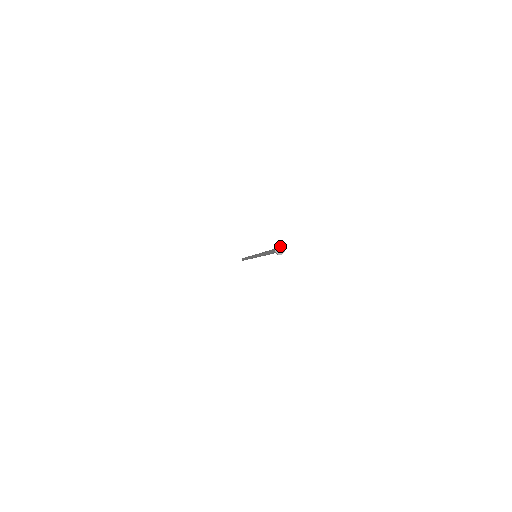
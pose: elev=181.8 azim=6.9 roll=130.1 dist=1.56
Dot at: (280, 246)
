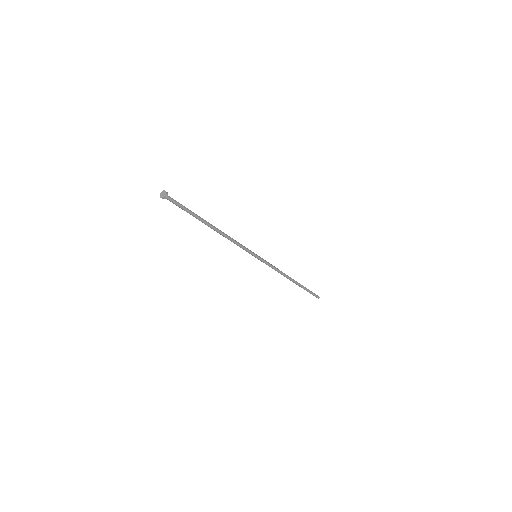
Dot at: (163, 191)
